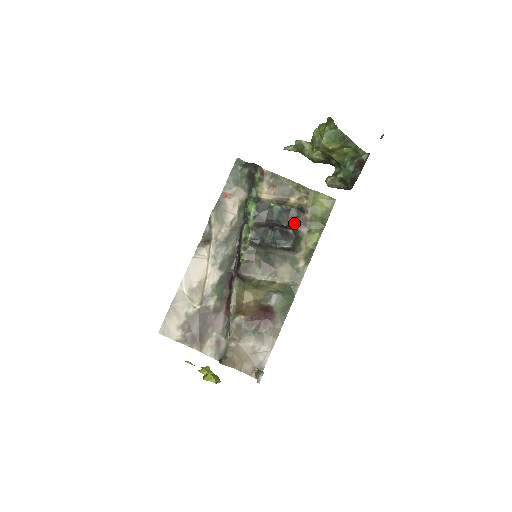
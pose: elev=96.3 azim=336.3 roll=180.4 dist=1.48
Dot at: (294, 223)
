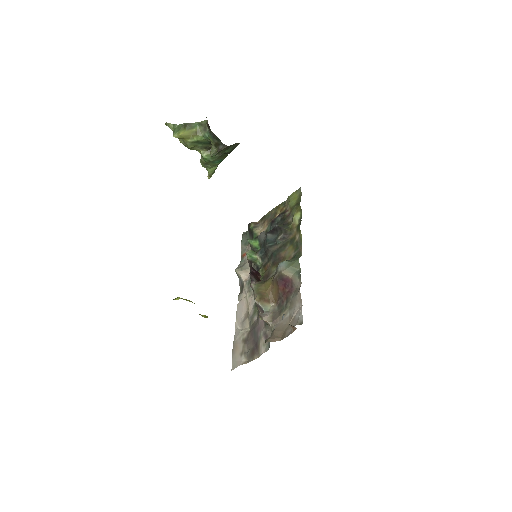
Dot at: (282, 223)
